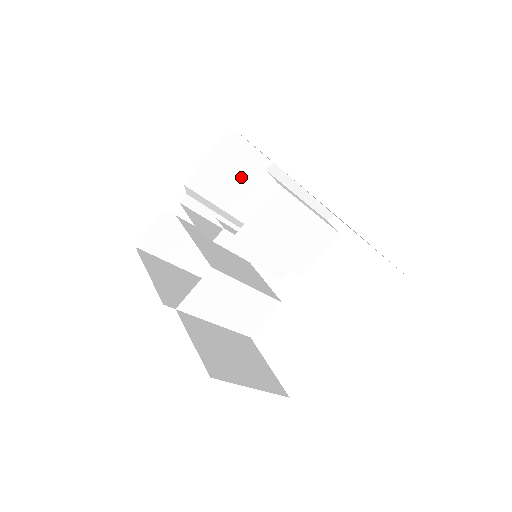
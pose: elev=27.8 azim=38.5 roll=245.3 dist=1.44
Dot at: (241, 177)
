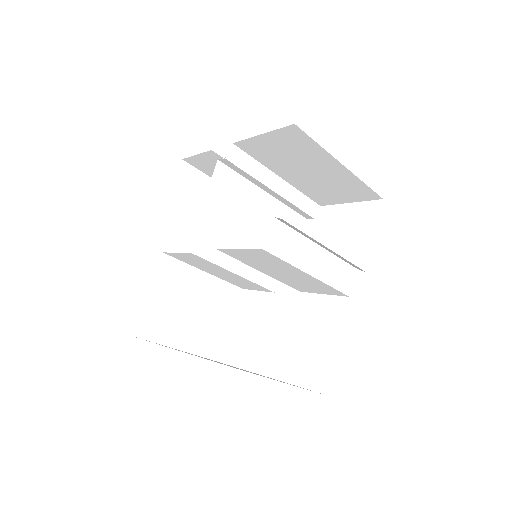
Dot at: (304, 164)
